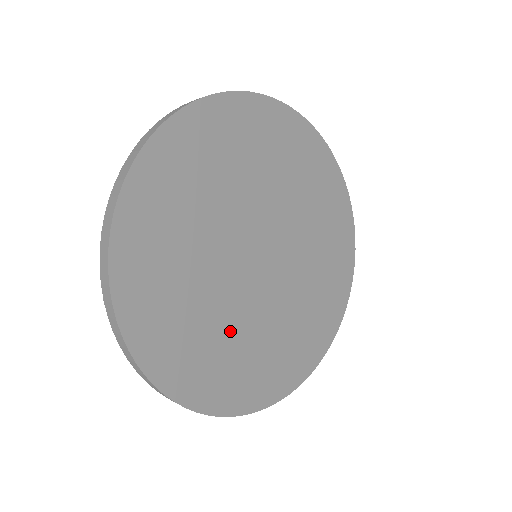
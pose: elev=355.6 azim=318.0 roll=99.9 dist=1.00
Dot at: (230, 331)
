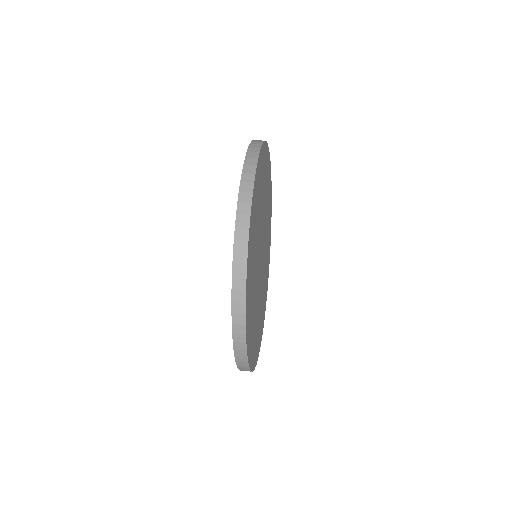
Dot at: (258, 312)
